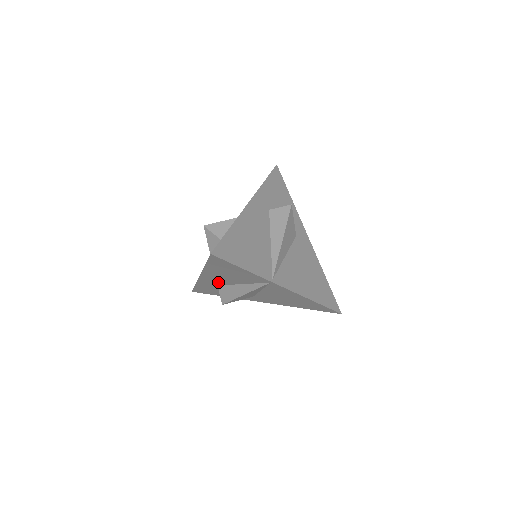
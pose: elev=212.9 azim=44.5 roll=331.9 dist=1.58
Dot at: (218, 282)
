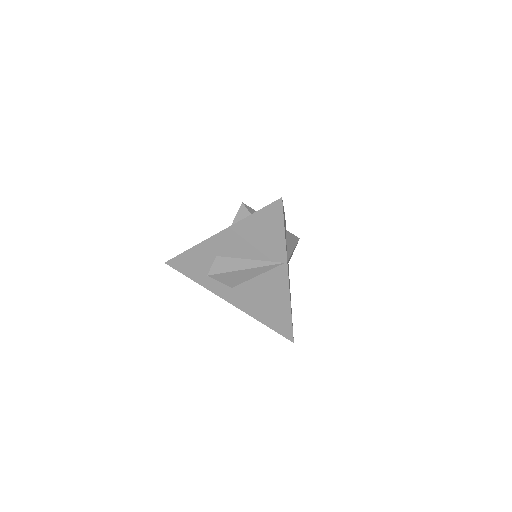
Dot at: (225, 250)
